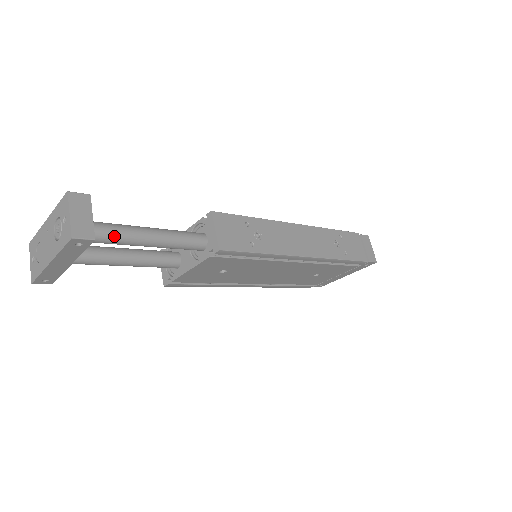
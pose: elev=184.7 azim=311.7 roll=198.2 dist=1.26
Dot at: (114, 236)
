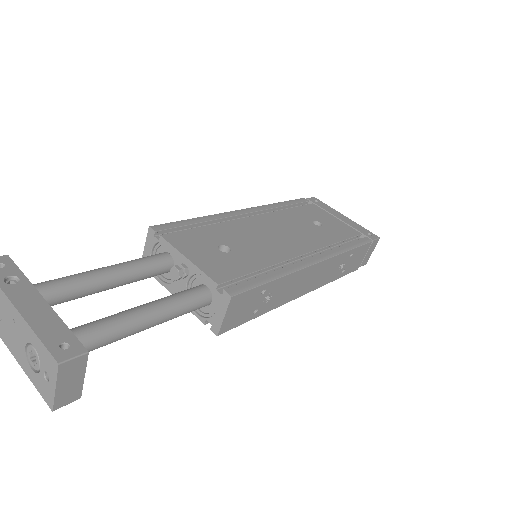
Dot at: occluded
